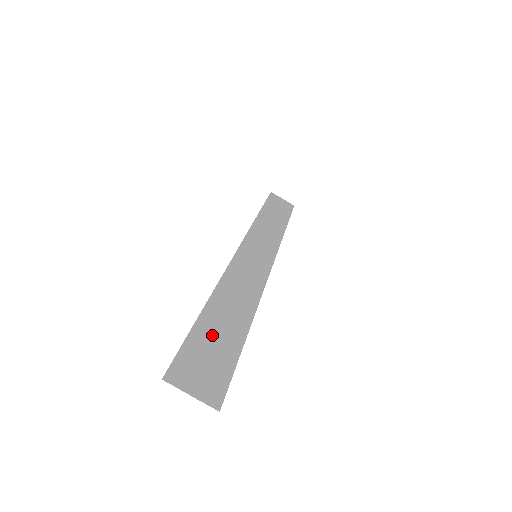
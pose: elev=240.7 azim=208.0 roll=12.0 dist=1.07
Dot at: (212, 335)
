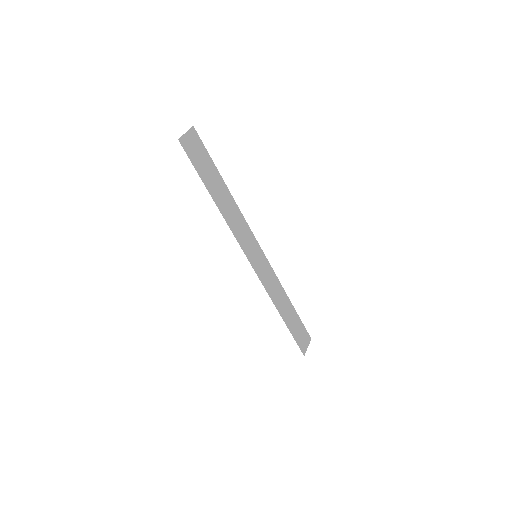
Dot at: (293, 326)
